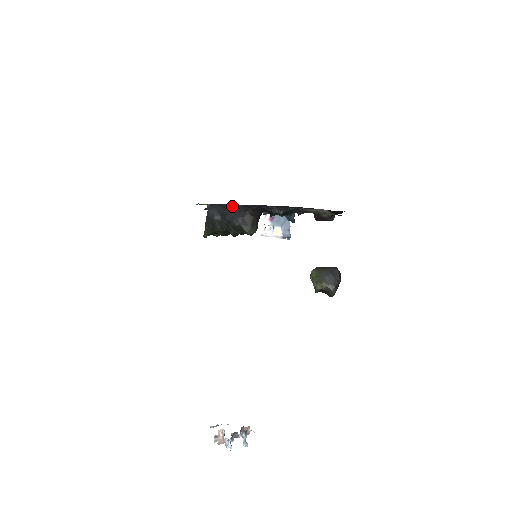
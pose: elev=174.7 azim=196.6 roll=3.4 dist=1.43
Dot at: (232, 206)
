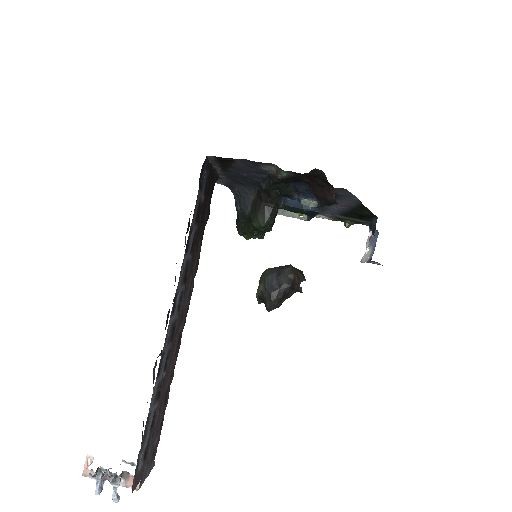
Dot at: (236, 186)
